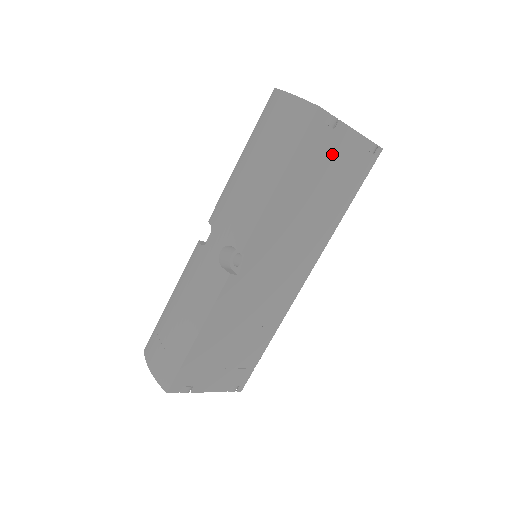
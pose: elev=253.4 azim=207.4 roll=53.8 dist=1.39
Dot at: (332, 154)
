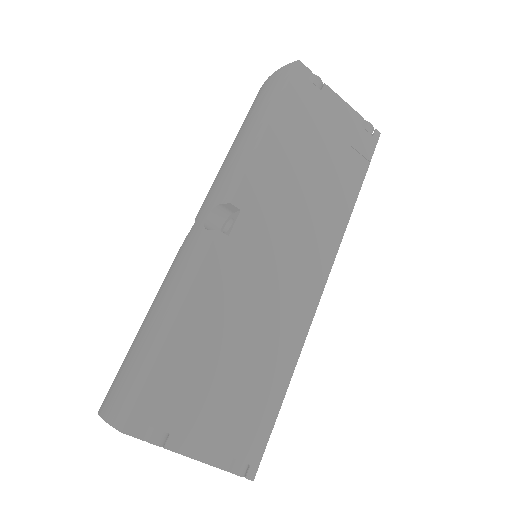
Dot at: (324, 117)
